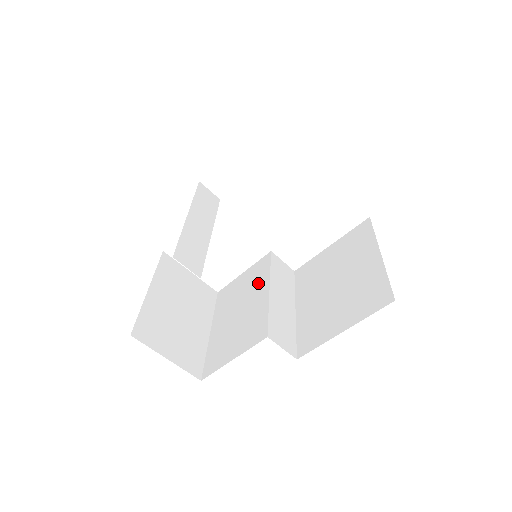
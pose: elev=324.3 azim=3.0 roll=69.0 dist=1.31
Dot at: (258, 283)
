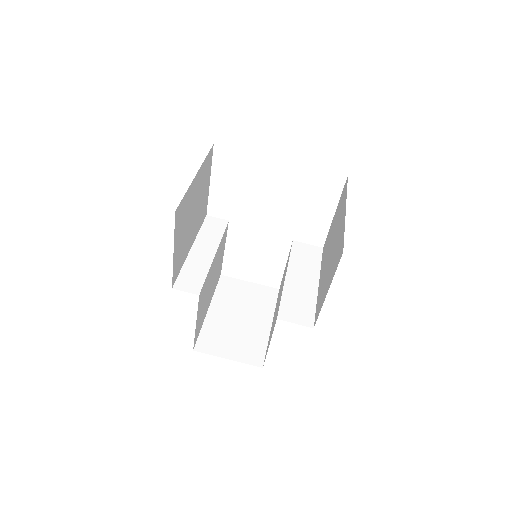
Dot at: occluded
